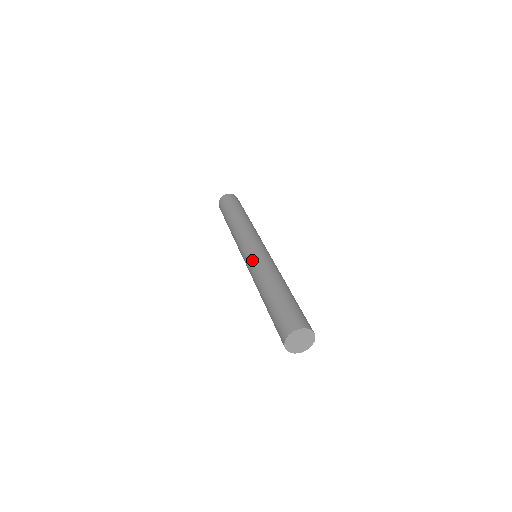
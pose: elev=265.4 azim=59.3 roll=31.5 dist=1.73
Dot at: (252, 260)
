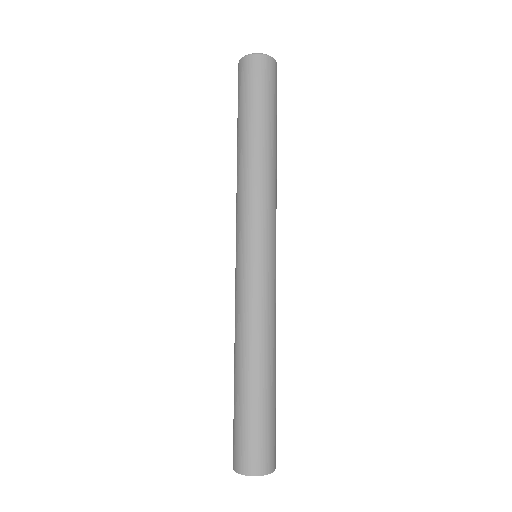
Dot at: (249, 287)
